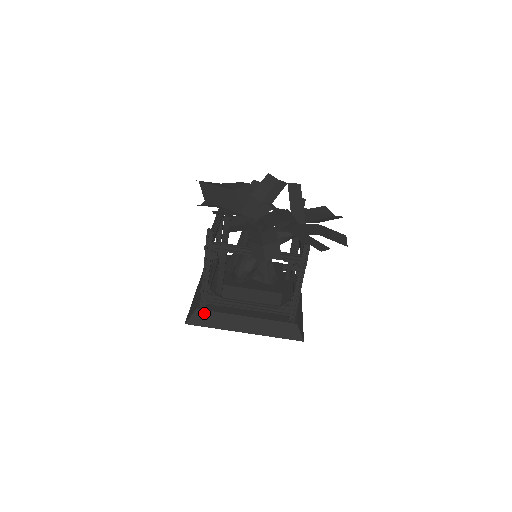
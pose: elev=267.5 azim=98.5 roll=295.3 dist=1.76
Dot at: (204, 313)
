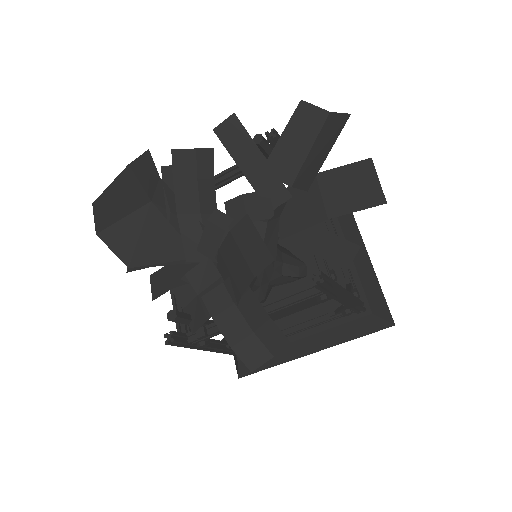
Dot at: occluded
